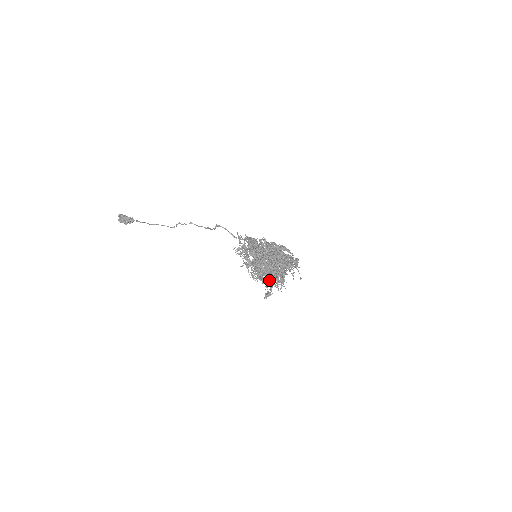
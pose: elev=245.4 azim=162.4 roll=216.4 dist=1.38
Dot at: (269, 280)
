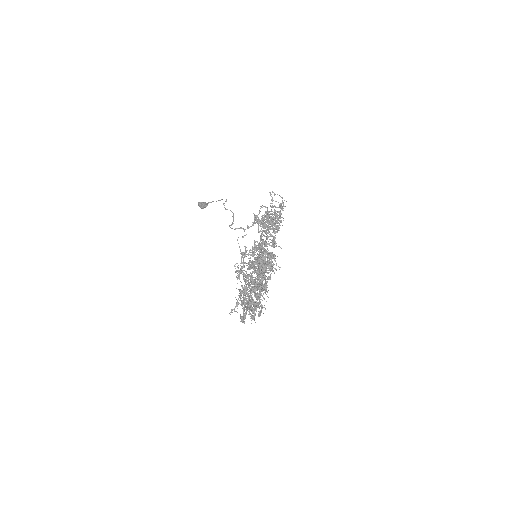
Dot at: (252, 309)
